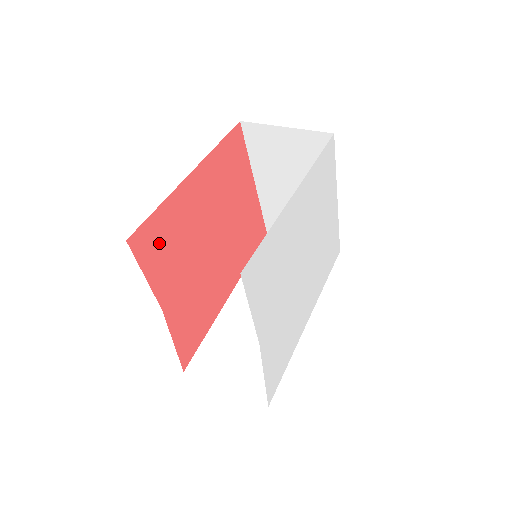
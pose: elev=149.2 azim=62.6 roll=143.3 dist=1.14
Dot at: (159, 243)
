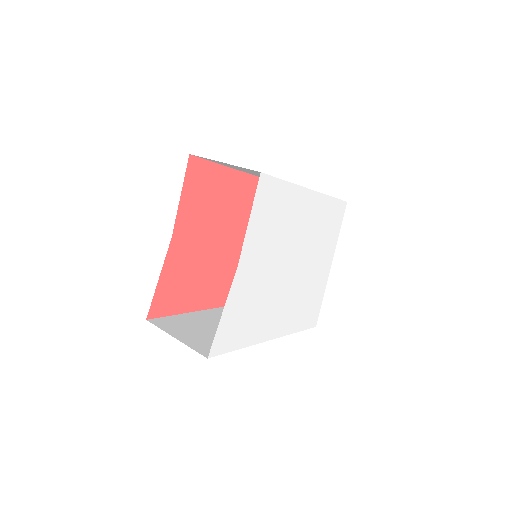
Dot at: (202, 186)
